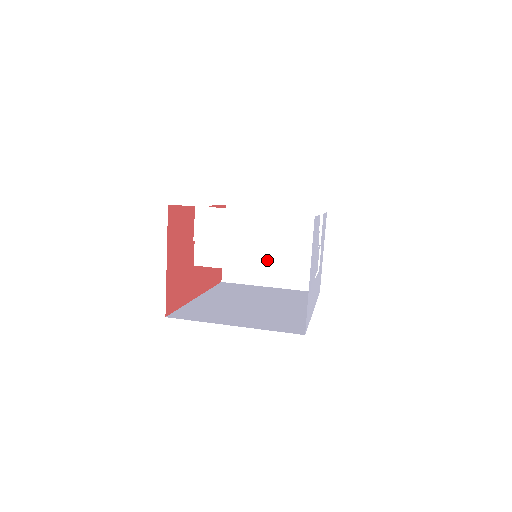
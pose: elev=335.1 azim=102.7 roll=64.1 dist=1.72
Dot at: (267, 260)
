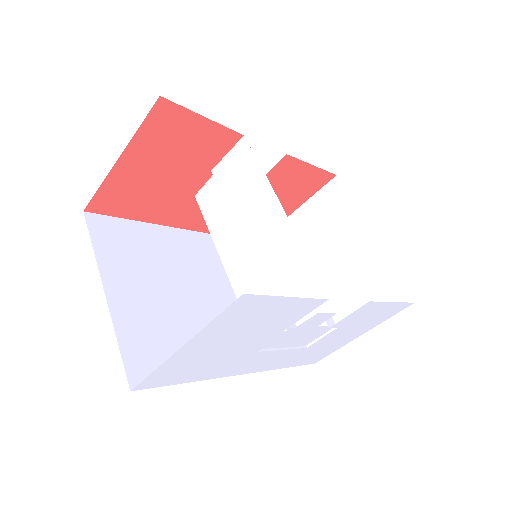
Dot at: (243, 273)
